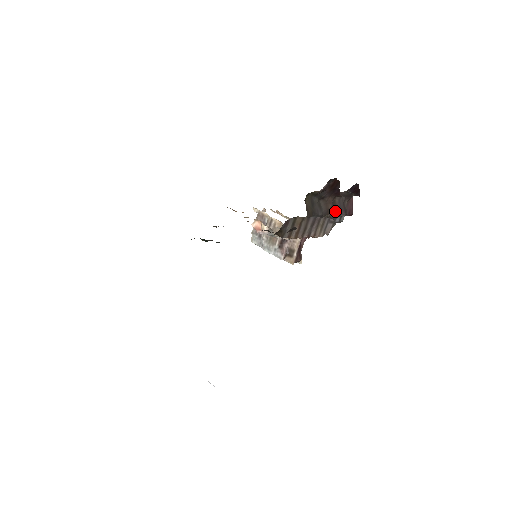
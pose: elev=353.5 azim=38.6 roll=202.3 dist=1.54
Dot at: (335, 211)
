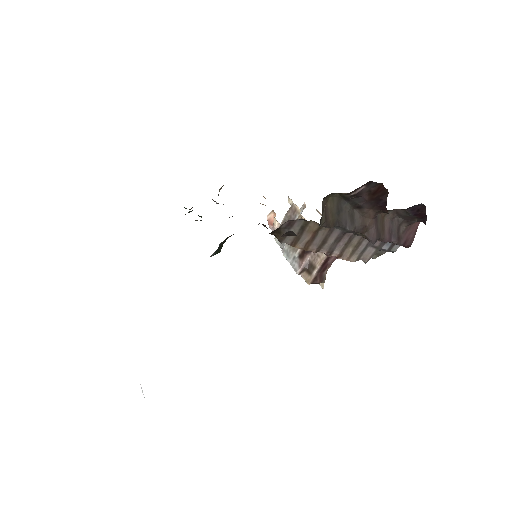
Dot at: (377, 232)
